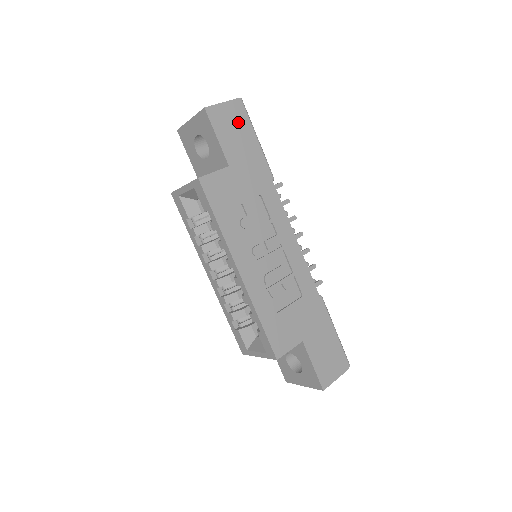
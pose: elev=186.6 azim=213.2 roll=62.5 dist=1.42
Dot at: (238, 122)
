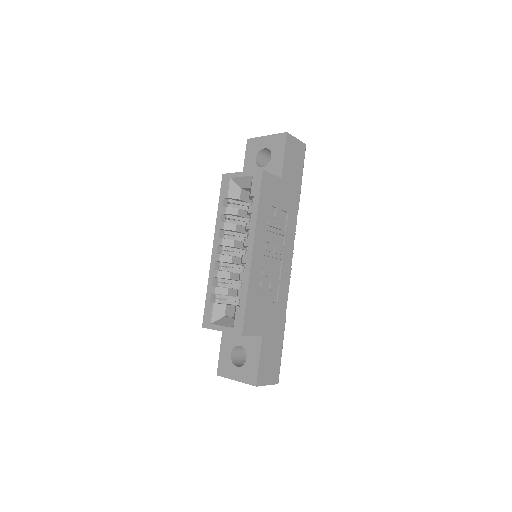
Dot at: (298, 157)
